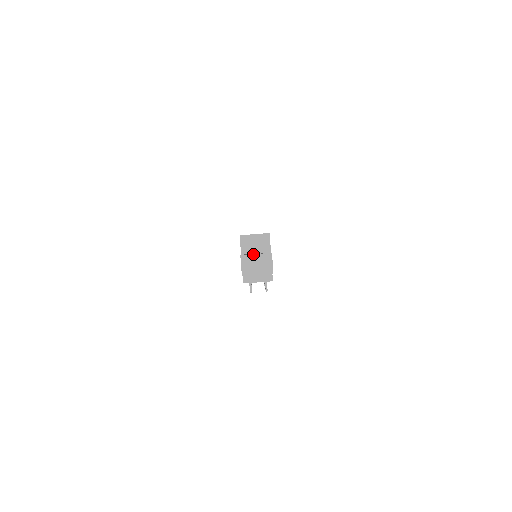
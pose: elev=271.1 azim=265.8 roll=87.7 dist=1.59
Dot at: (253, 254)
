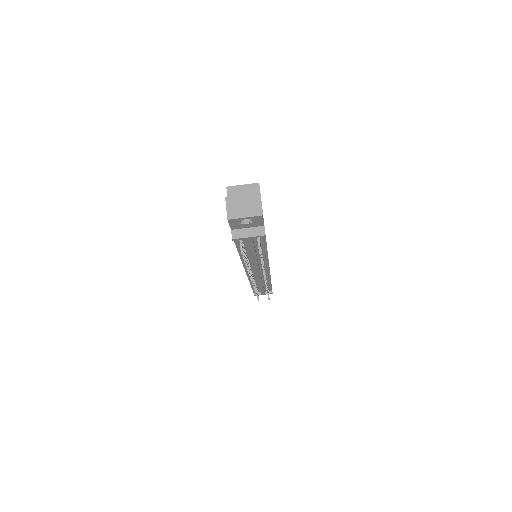
Dot at: (239, 195)
